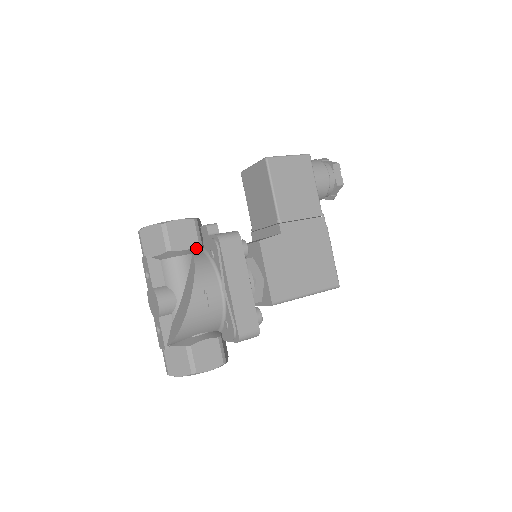
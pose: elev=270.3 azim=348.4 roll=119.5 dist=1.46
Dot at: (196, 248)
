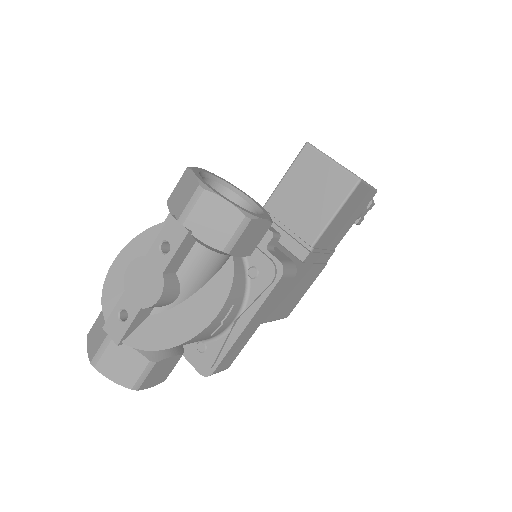
Dot at: occluded
